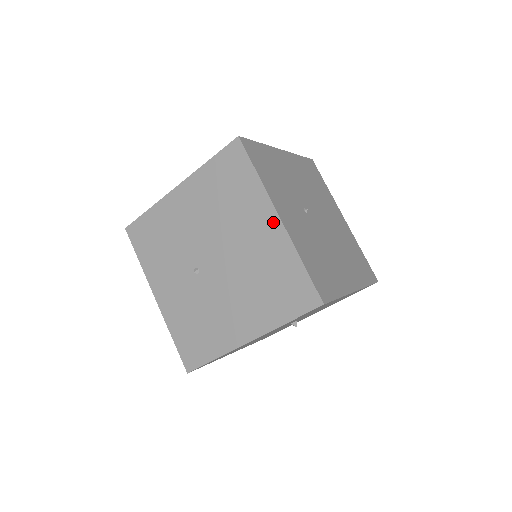
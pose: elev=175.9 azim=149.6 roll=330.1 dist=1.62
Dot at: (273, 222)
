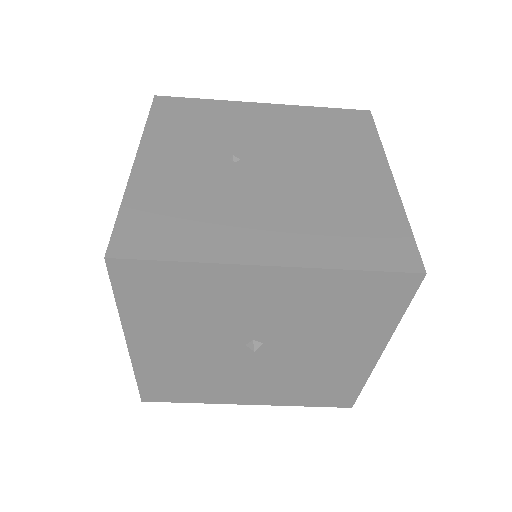
Dot at: occluded
